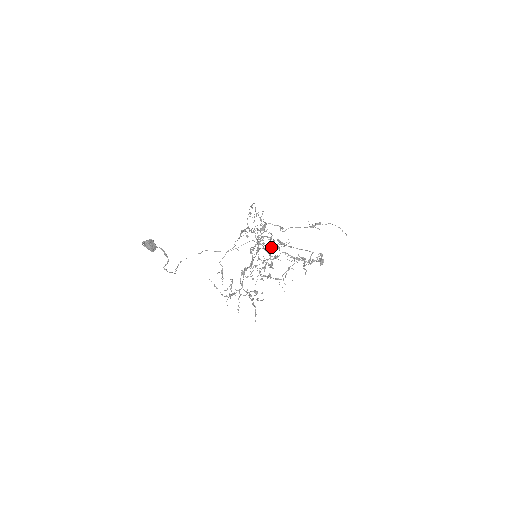
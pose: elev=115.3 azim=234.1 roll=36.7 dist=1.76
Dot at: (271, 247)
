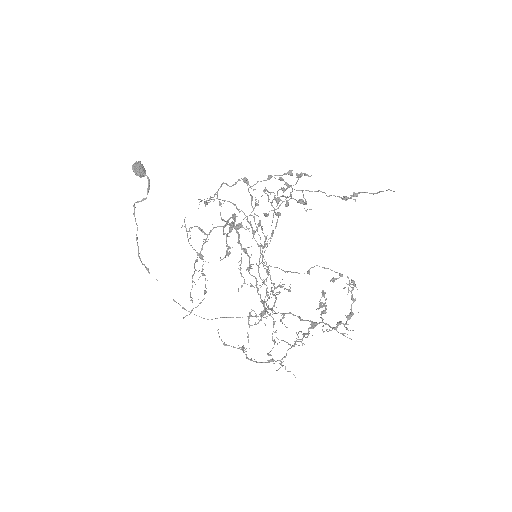
Dot at: (285, 183)
